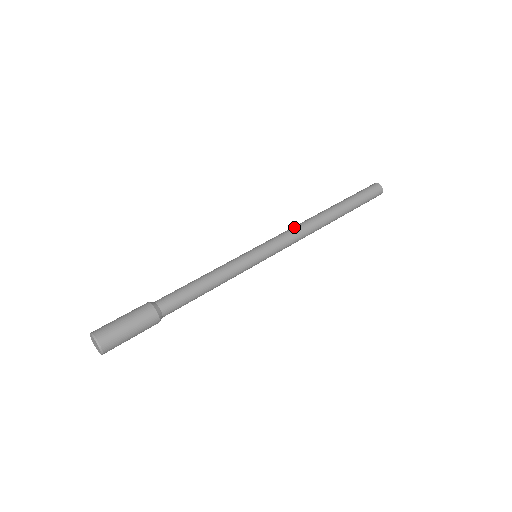
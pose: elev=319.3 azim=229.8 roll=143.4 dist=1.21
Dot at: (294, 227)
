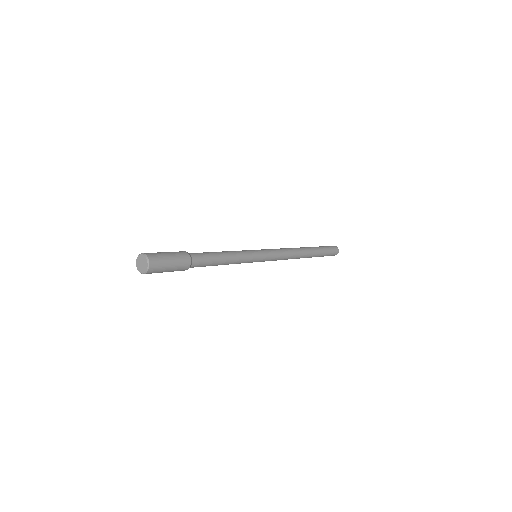
Dot at: (284, 248)
